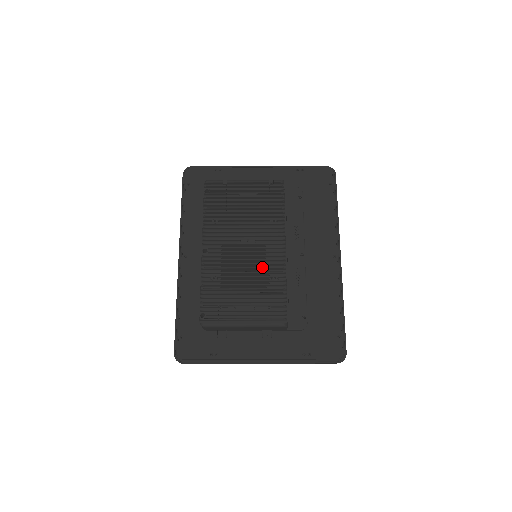
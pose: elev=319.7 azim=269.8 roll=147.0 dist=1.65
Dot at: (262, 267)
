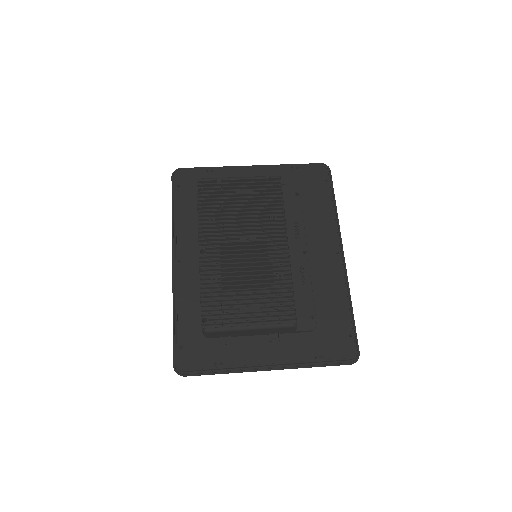
Dot at: (265, 265)
